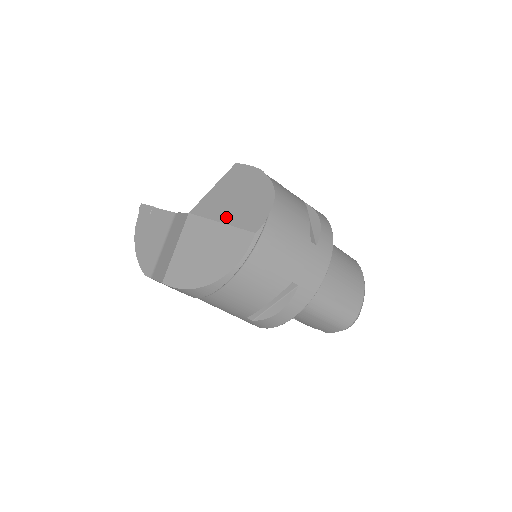
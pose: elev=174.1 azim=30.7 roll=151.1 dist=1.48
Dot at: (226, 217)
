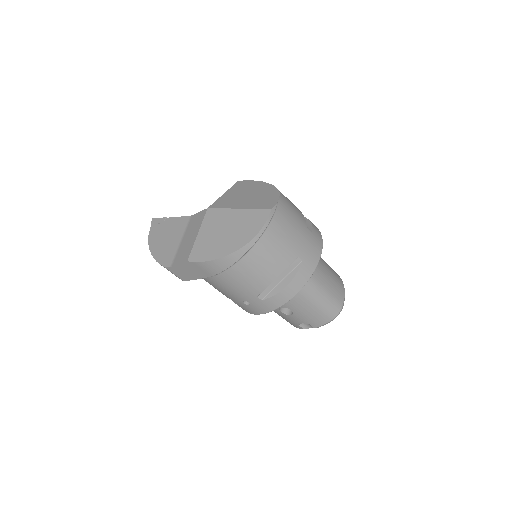
Dot at: (242, 205)
